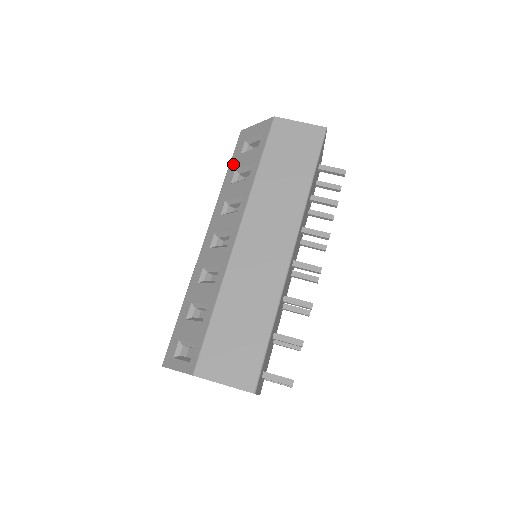
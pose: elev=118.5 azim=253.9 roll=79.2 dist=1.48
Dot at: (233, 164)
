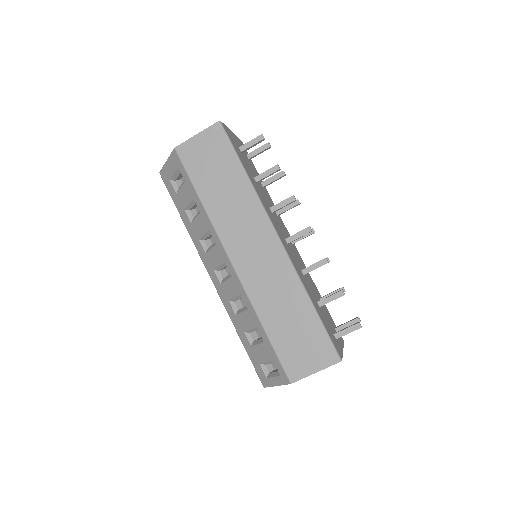
Dot at: (178, 206)
